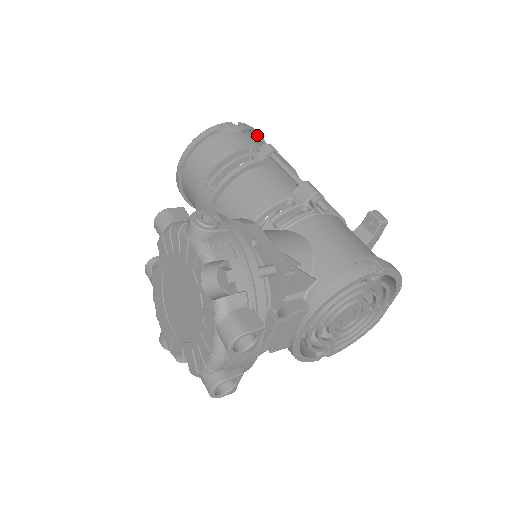
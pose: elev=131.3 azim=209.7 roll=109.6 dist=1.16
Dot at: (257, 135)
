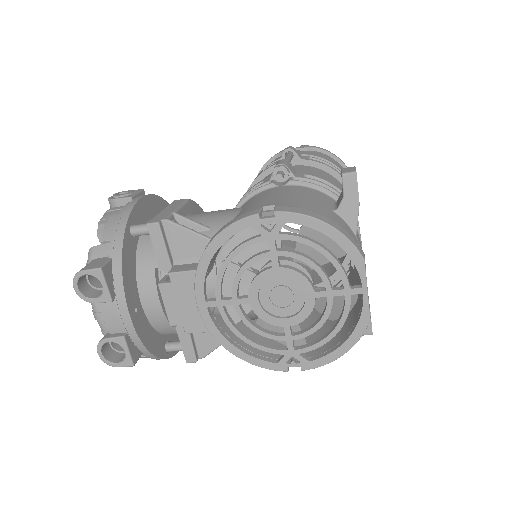
Dot at: (324, 153)
